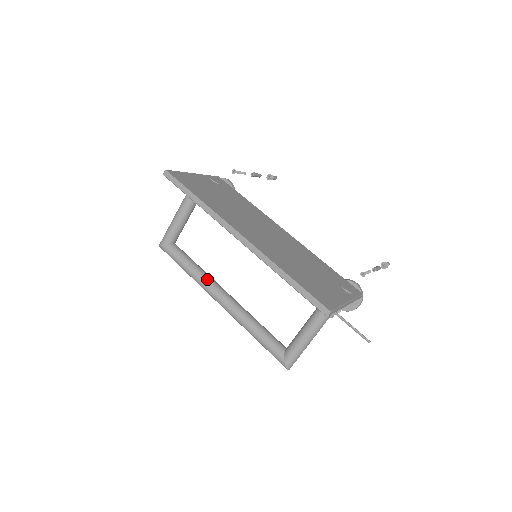
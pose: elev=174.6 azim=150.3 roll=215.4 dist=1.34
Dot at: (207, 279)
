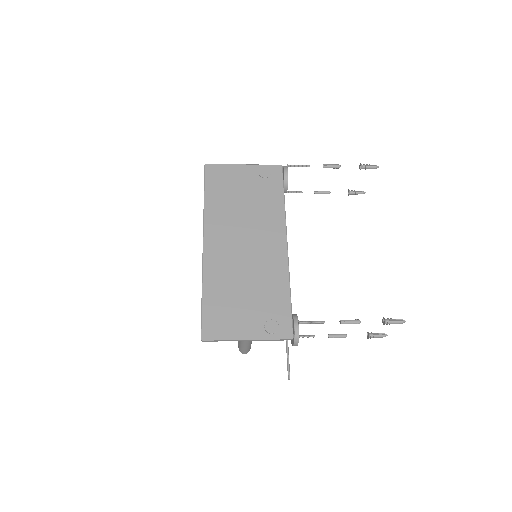
Dot at: occluded
